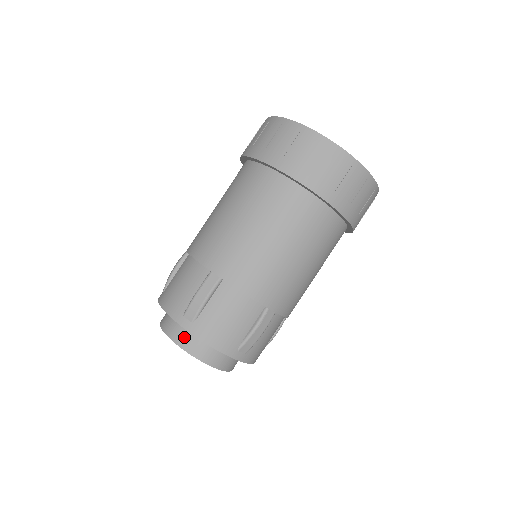
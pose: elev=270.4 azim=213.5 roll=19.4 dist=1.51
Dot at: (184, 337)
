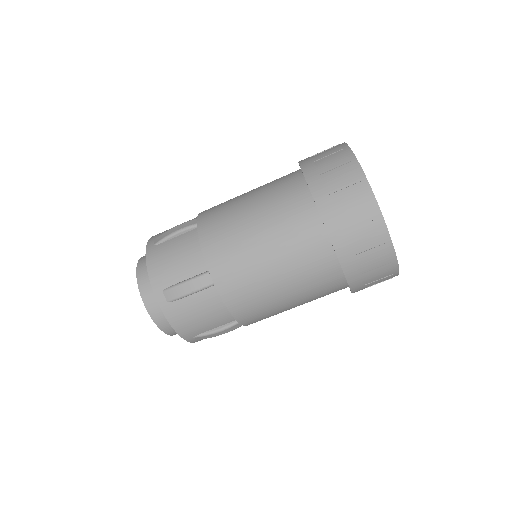
Dot at: (153, 301)
